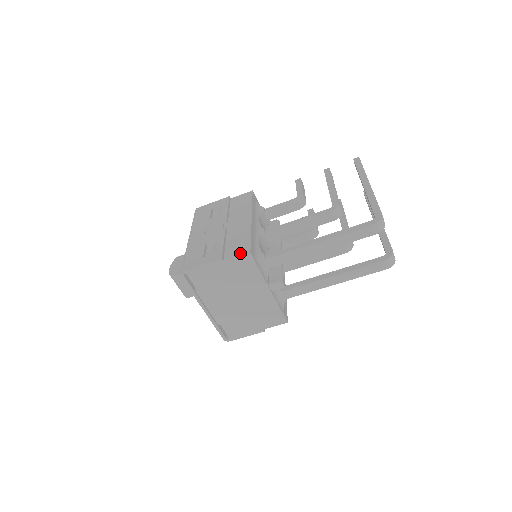
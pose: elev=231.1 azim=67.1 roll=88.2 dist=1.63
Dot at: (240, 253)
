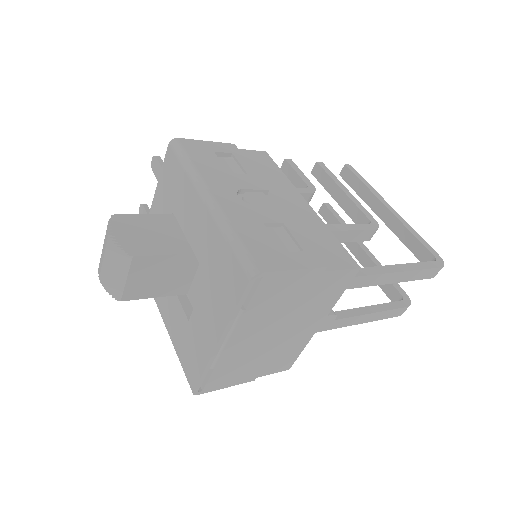
Dot at: (344, 264)
